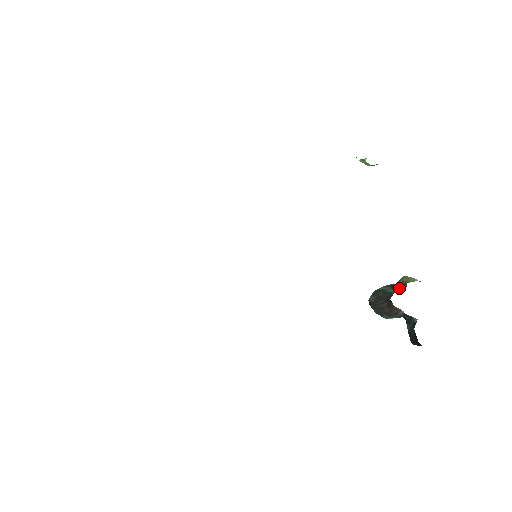
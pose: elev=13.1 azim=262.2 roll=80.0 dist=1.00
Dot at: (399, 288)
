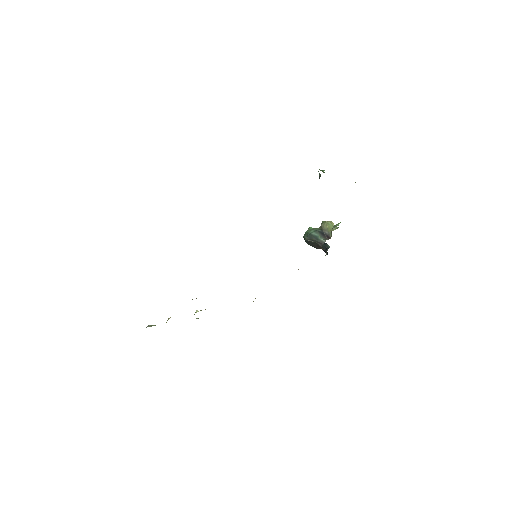
Dot at: (325, 236)
